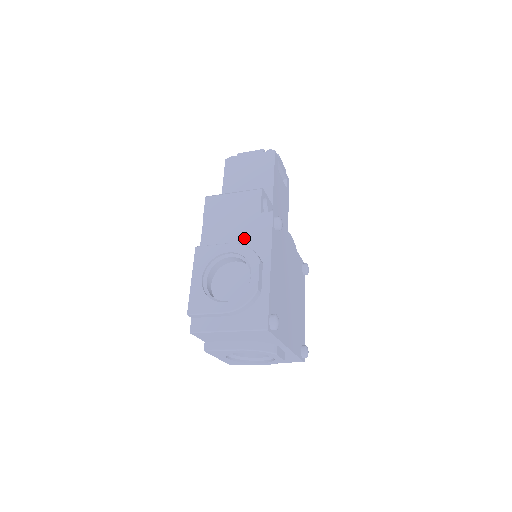
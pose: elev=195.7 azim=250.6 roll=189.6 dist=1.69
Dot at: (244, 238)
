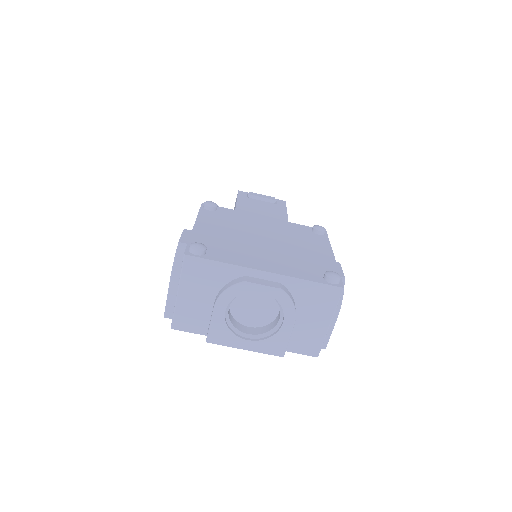
Dot at: occluded
